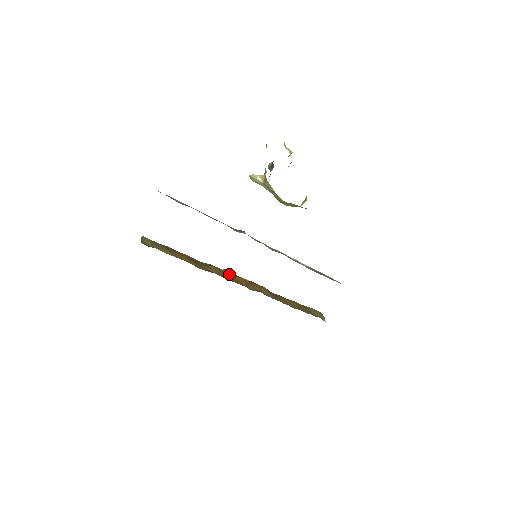
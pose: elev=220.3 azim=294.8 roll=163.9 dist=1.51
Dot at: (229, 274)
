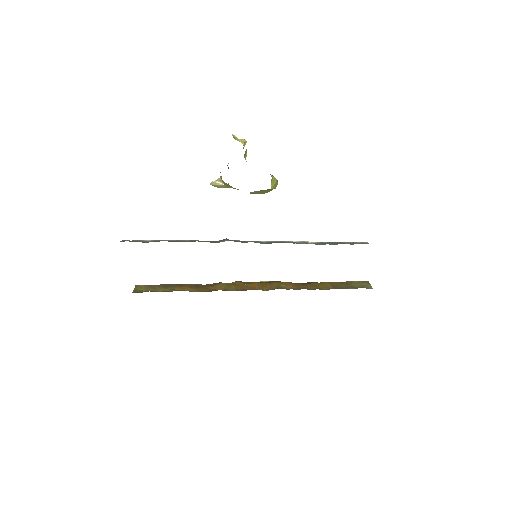
Dot at: (239, 284)
